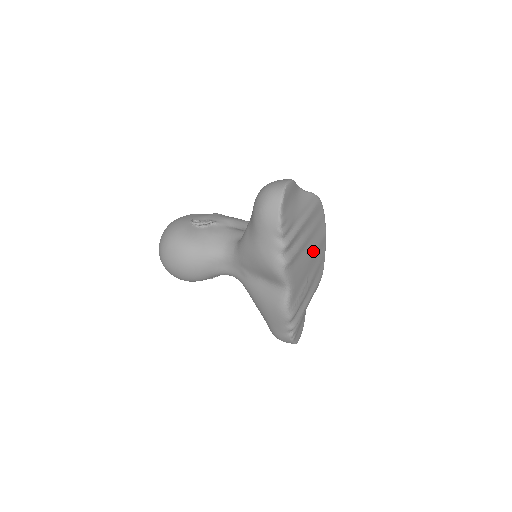
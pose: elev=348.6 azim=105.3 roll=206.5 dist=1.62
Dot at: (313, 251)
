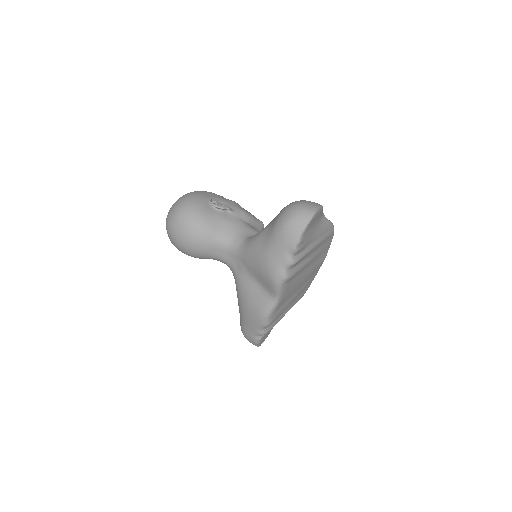
Dot at: (309, 273)
